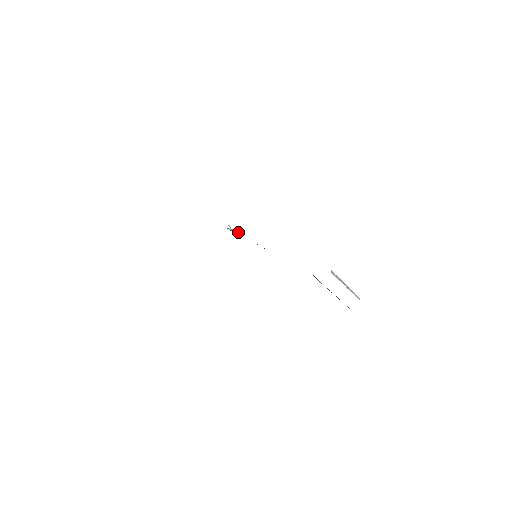
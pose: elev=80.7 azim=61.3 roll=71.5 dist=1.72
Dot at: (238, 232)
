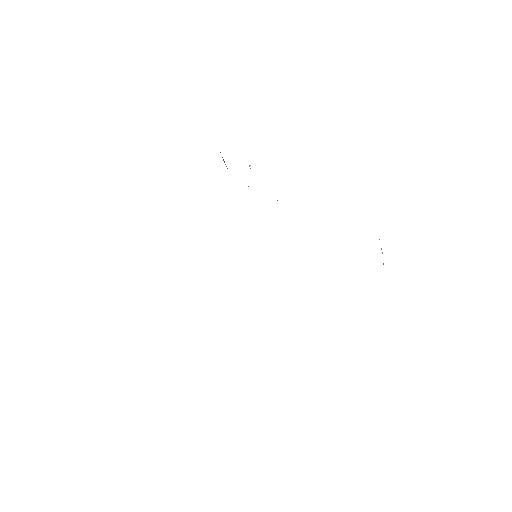
Dot at: occluded
